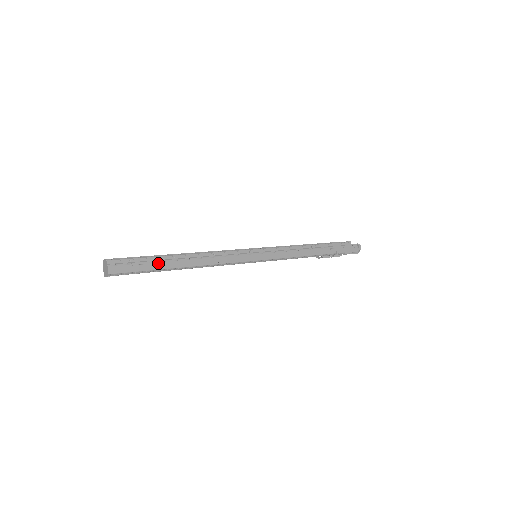
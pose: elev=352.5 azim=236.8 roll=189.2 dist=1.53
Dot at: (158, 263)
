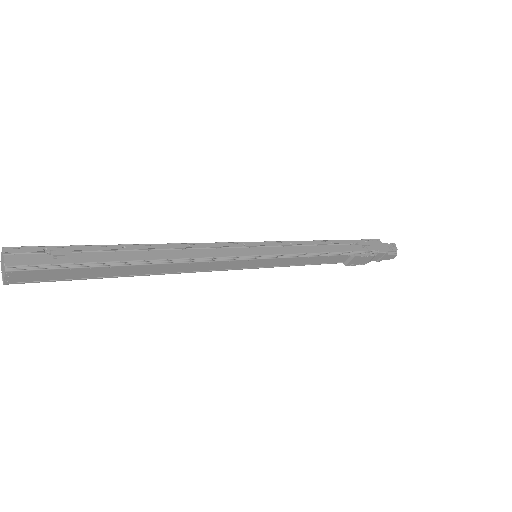
Dot at: (97, 253)
